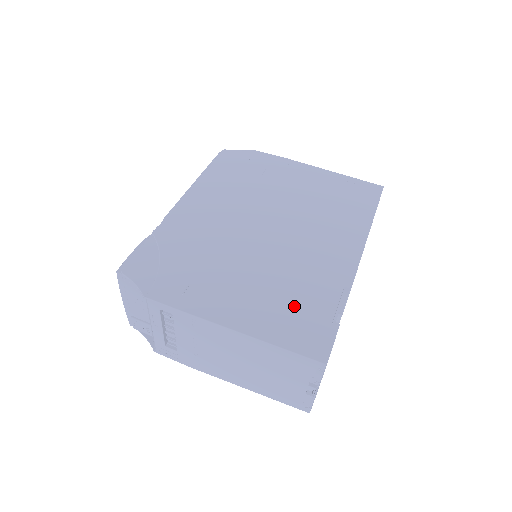
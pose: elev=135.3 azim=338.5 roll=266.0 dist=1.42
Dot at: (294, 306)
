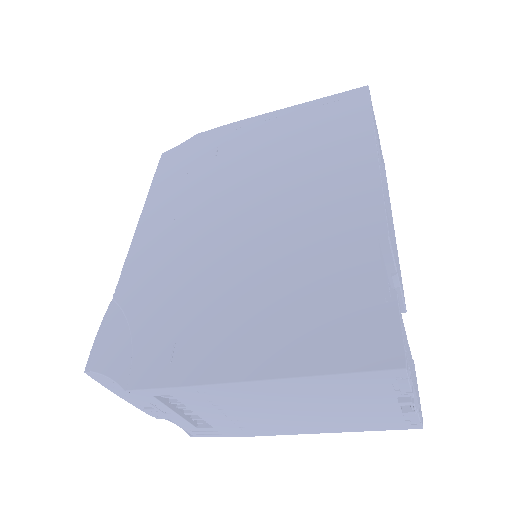
Dot at: (321, 302)
